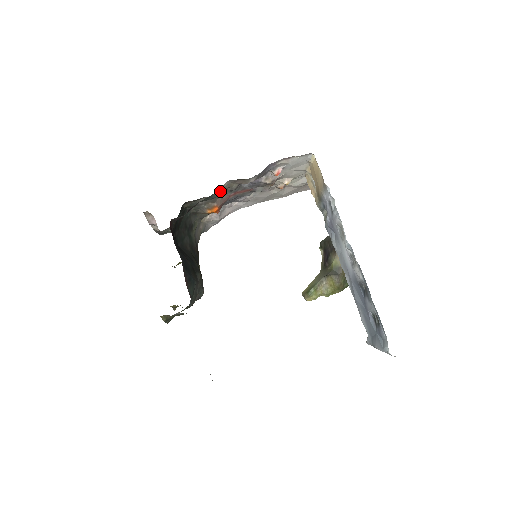
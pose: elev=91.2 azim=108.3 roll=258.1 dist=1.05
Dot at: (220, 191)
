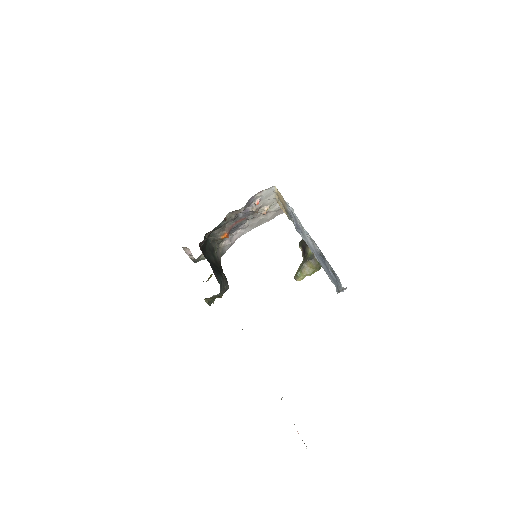
Dot at: (225, 220)
